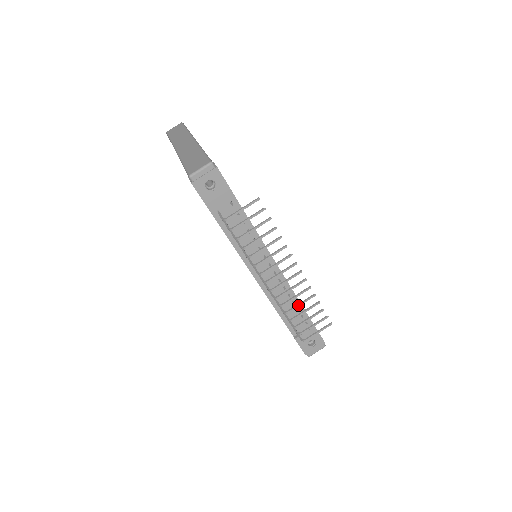
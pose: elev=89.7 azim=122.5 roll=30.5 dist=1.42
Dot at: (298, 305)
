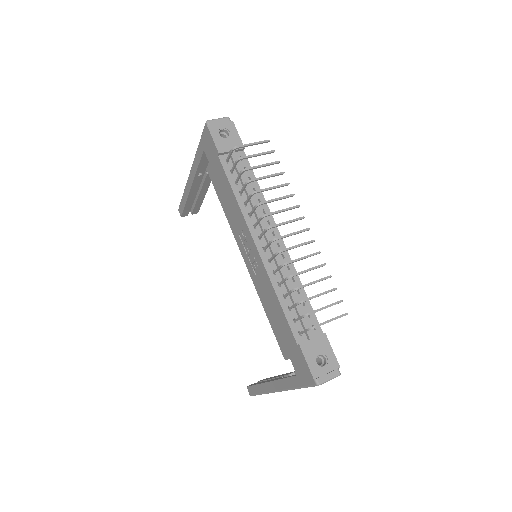
Dot at: (305, 270)
